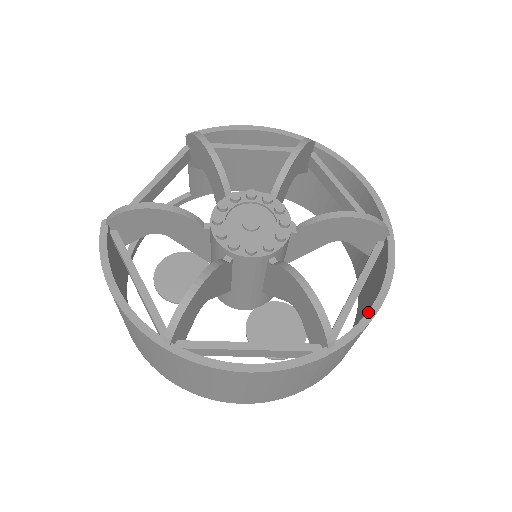
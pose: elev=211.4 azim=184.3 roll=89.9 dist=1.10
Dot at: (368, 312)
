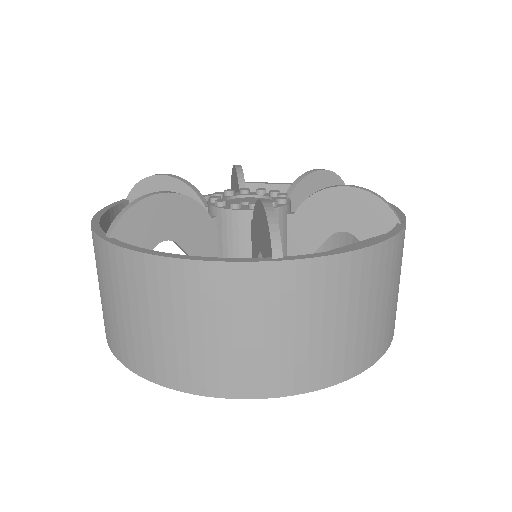
Dot at: (342, 249)
